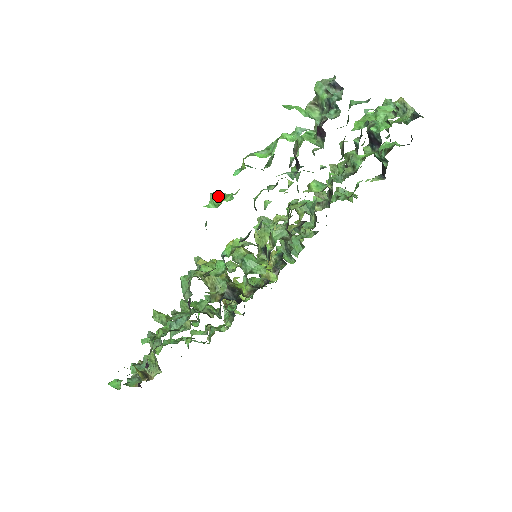
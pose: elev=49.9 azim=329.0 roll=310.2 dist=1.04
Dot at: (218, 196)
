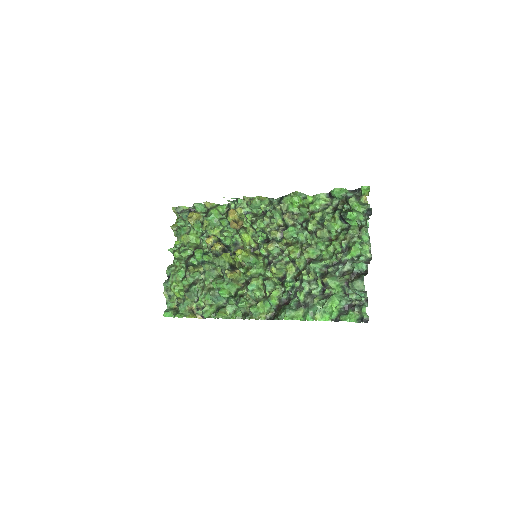
Dot at: (292, 316)
